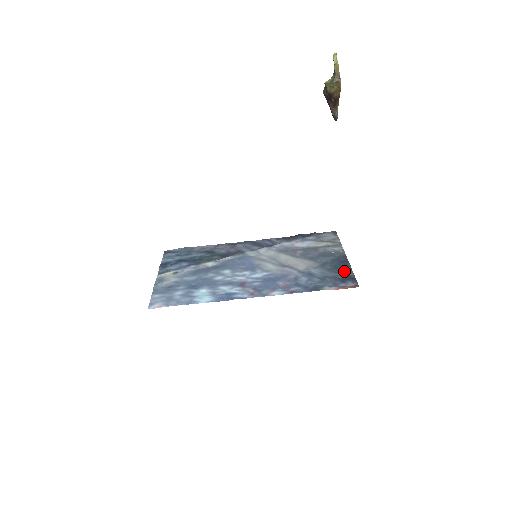
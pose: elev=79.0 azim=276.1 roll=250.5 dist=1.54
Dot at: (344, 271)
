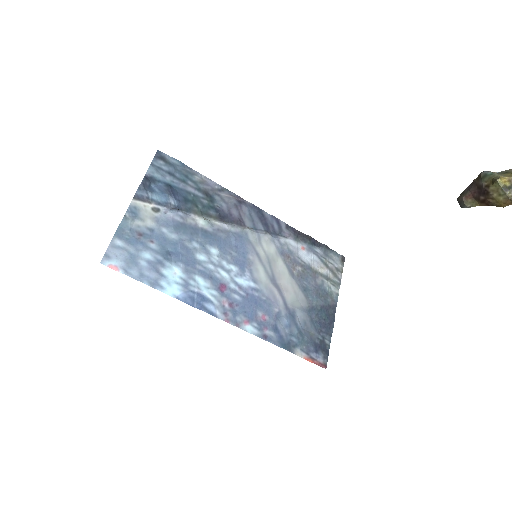
Dot at: (324, 333)
